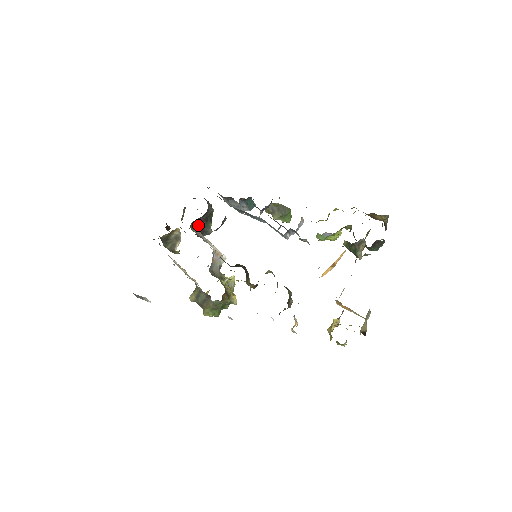
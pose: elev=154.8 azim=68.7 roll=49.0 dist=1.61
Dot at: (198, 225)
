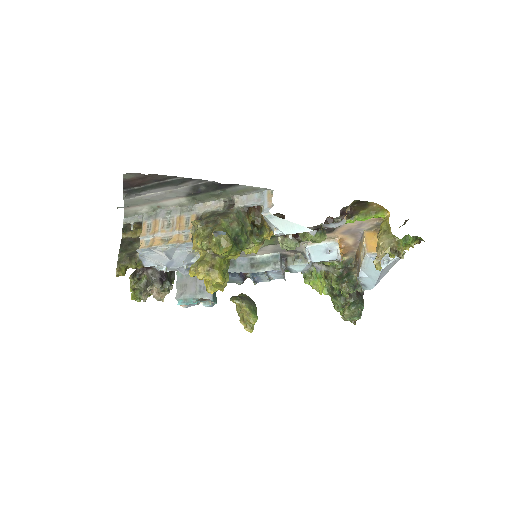
Dot at: occluded
